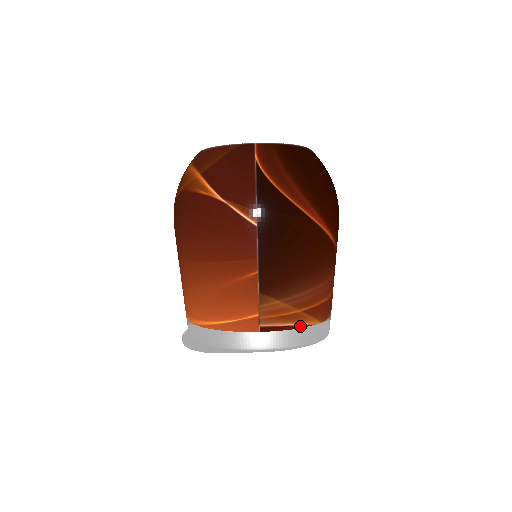
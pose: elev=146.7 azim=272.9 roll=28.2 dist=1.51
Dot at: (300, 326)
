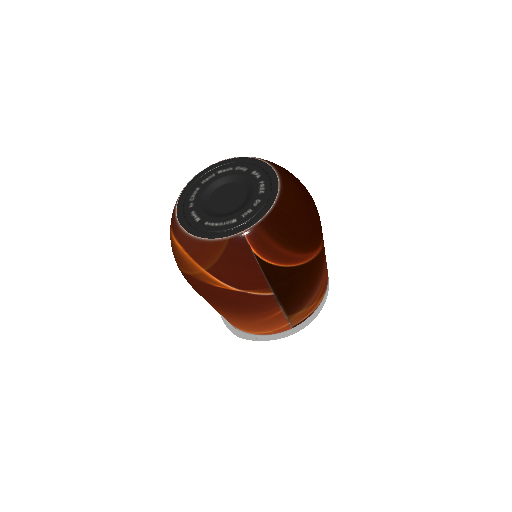
Dot at: (316, 308)
